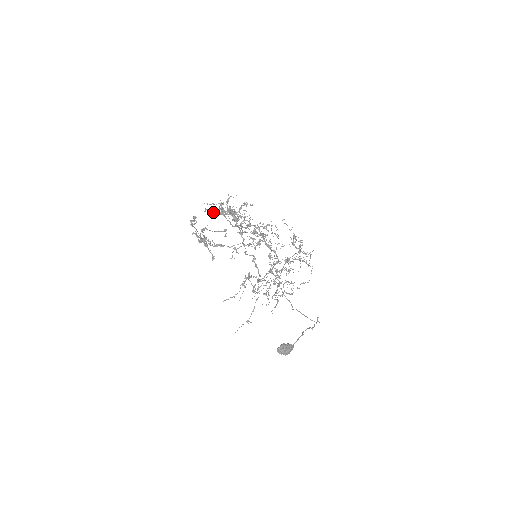
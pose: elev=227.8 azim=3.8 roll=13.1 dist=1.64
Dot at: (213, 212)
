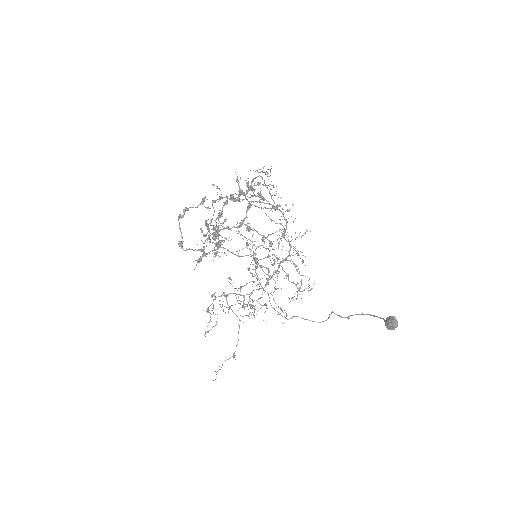
Dot at: occluded
